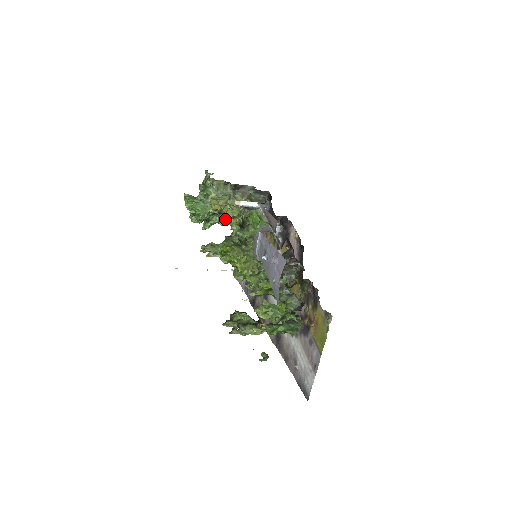
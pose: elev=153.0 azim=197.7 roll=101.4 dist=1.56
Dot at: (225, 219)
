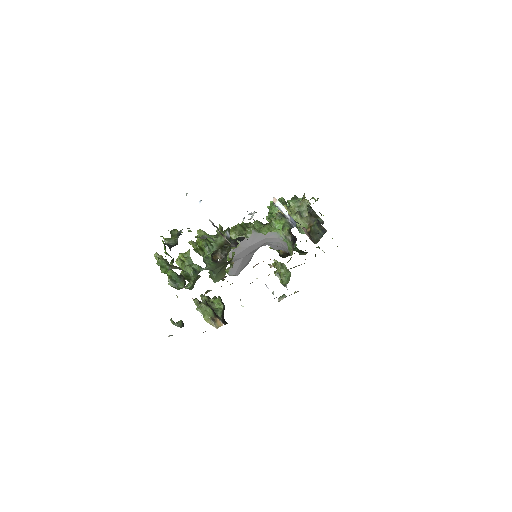
Dot at: occluded
